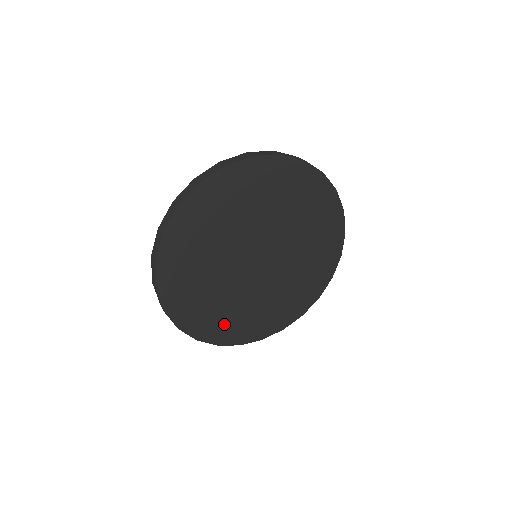
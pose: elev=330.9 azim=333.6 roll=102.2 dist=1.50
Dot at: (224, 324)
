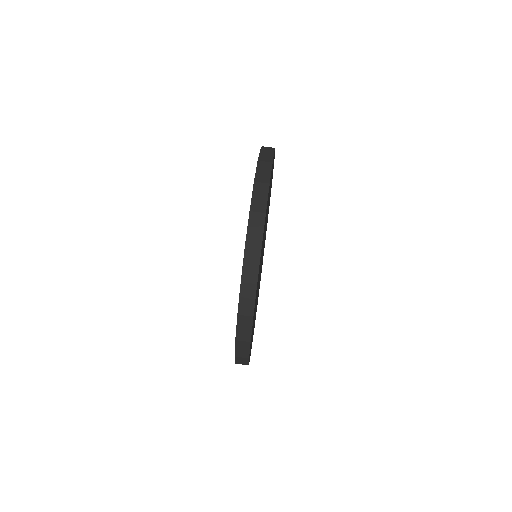
Dot at: occluded
